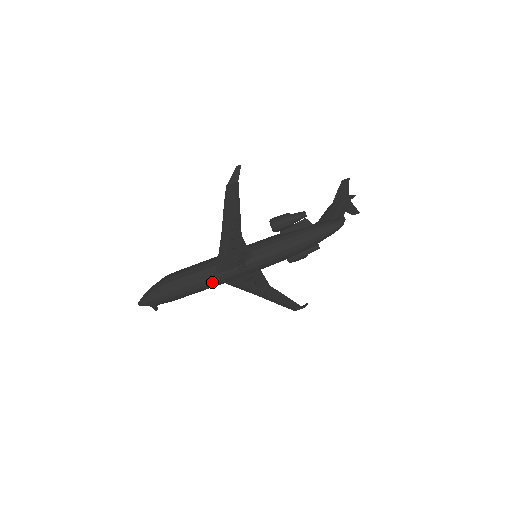
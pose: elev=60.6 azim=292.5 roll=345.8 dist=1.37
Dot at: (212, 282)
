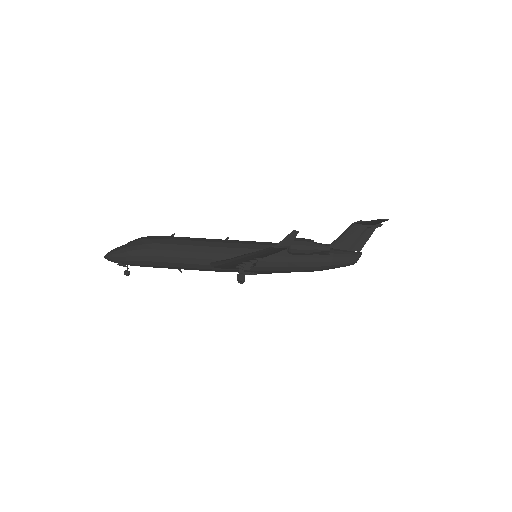
Dot at: (200, 270)
